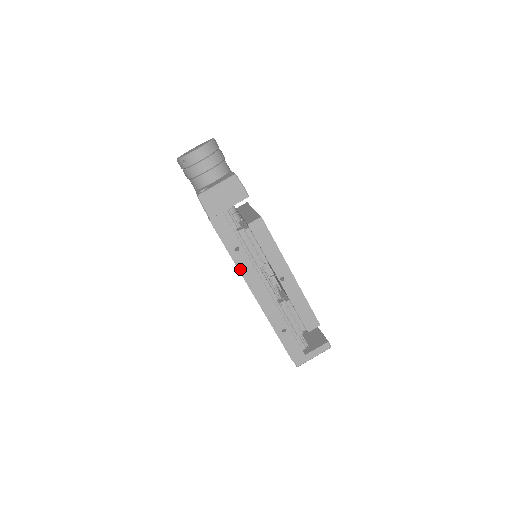
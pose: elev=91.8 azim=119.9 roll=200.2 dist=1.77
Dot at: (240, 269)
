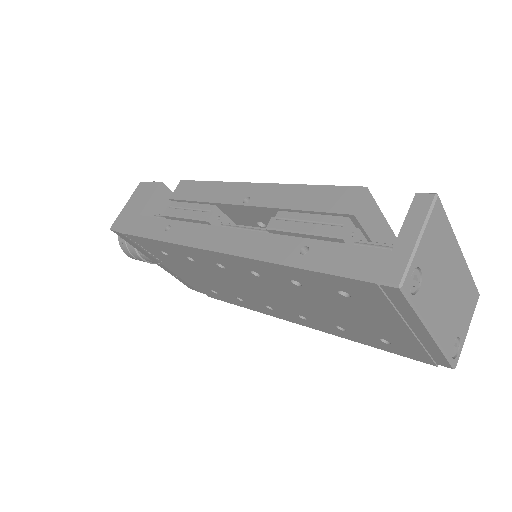
Dot at: (182, 242)
